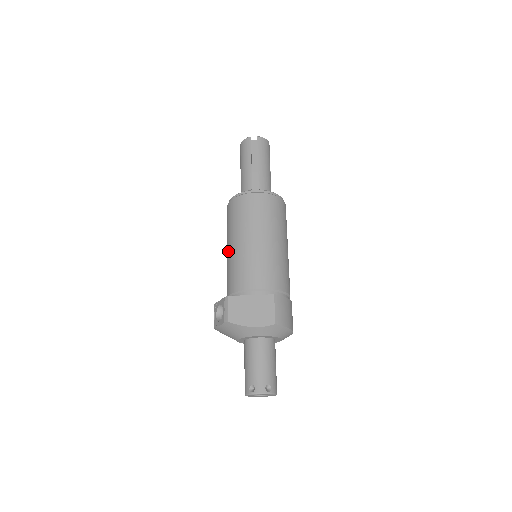
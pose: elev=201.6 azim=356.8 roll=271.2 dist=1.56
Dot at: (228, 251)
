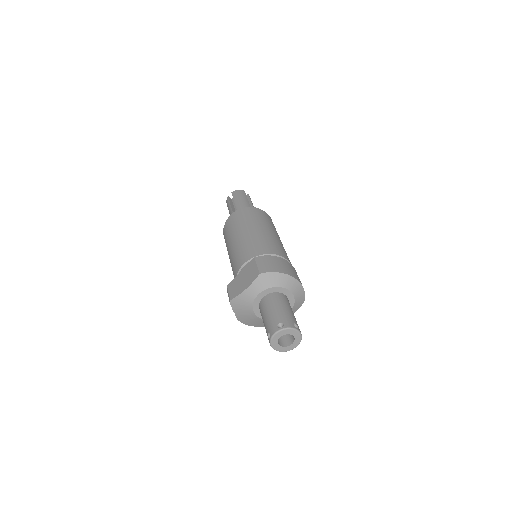
Dot at: occluded
